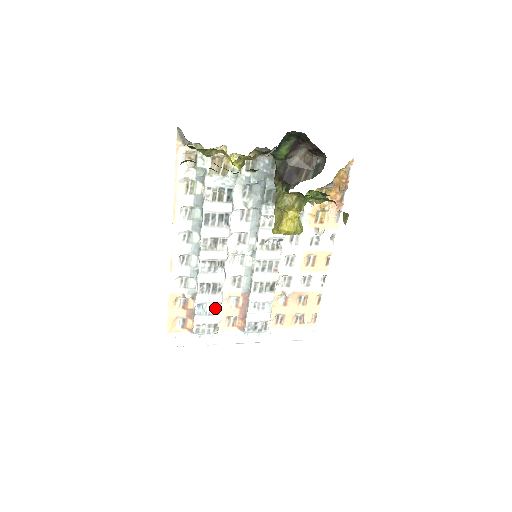
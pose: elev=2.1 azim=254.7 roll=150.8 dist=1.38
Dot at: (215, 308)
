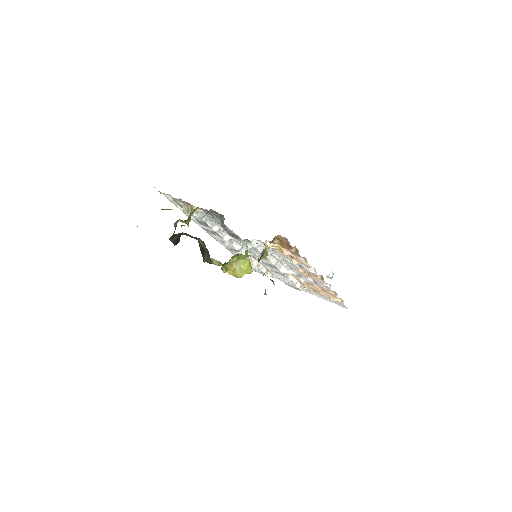
Dot at: occluded
